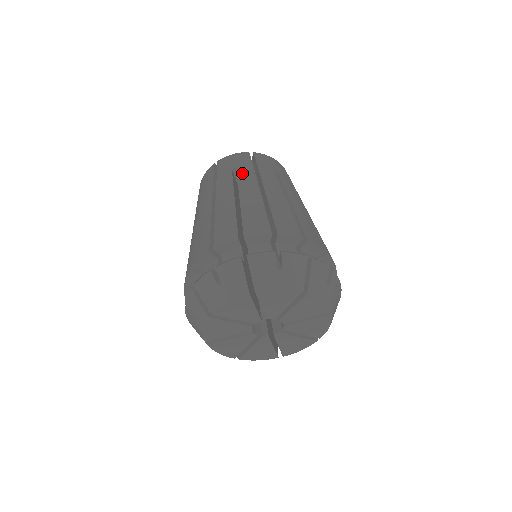
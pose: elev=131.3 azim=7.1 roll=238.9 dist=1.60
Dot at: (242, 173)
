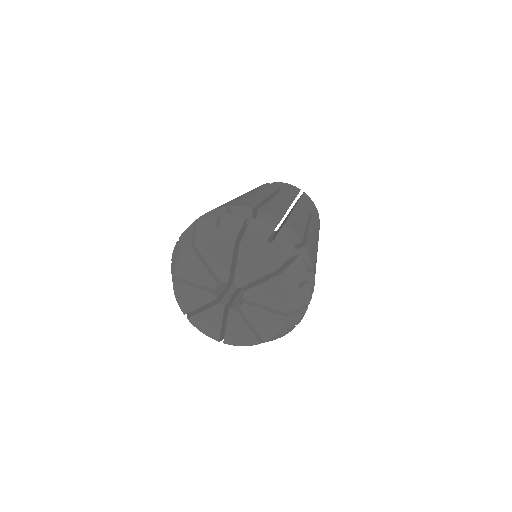
Dot at: (286, 191)
